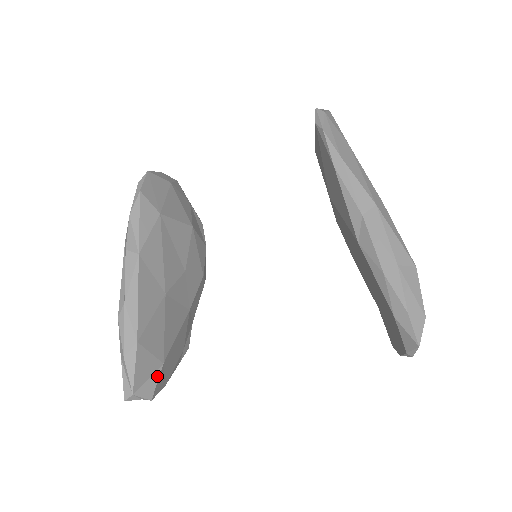
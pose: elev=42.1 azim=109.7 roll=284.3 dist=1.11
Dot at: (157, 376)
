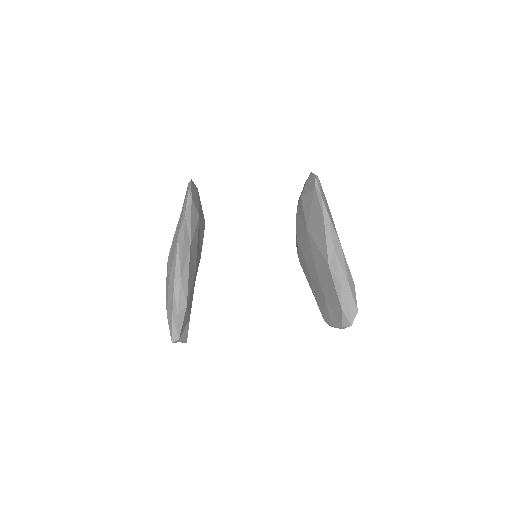
Dot at: (188, 327)
